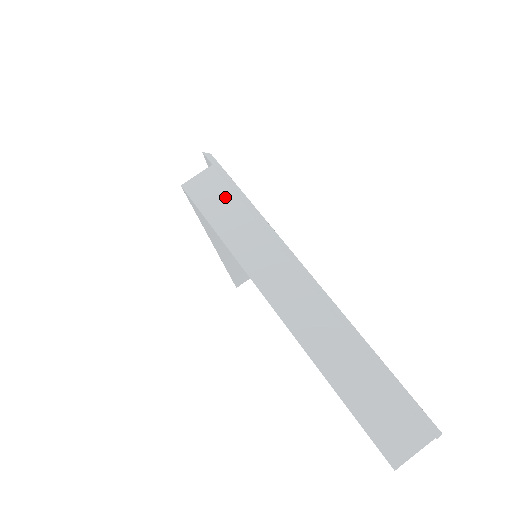
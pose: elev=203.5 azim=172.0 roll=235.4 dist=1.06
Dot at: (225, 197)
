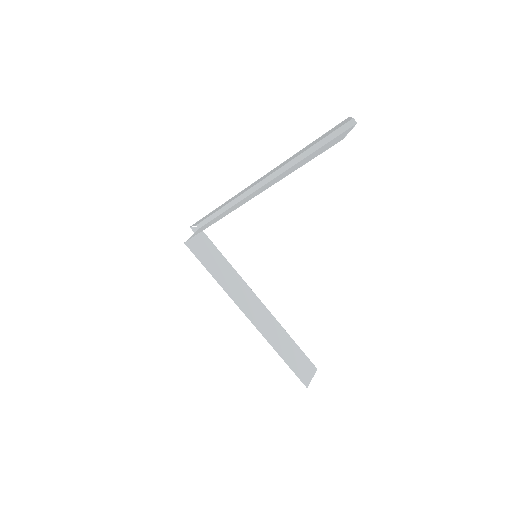
Dot at: (209, 223)
